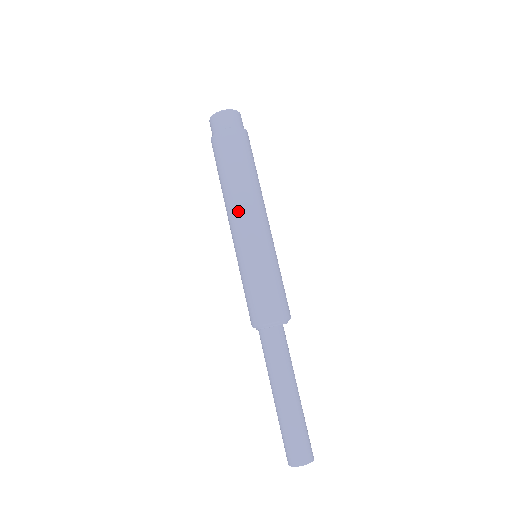
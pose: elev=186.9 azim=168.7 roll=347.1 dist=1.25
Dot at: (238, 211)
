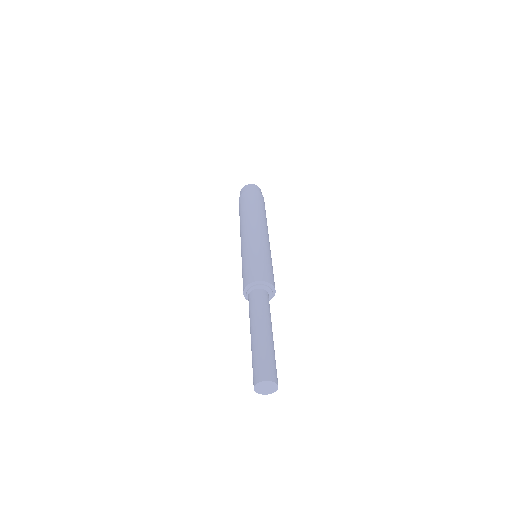
Dot at: (243, 229)
